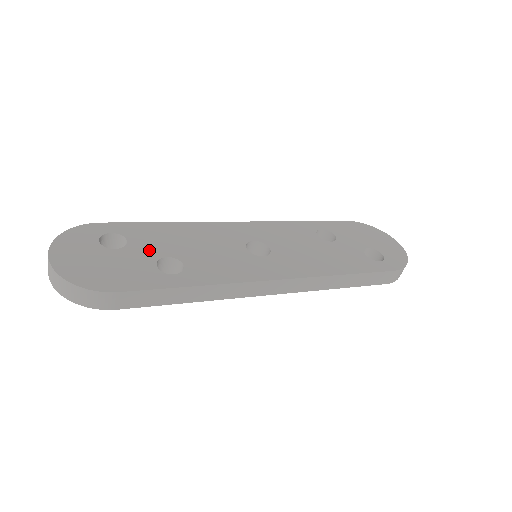
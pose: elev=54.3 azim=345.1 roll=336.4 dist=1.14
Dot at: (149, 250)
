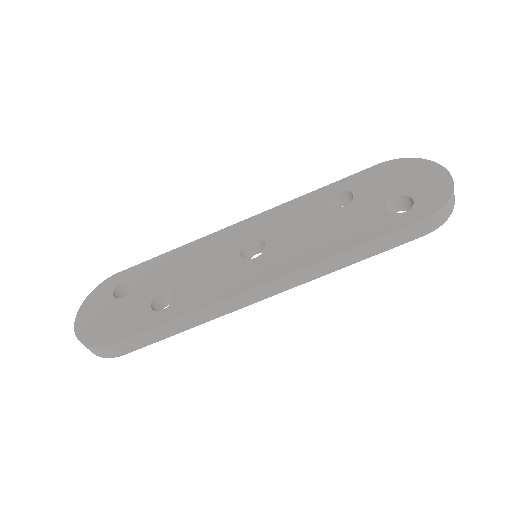
Dot at: (149, 289)
